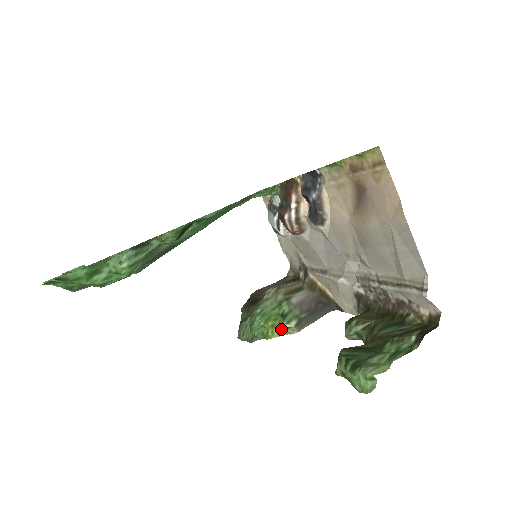
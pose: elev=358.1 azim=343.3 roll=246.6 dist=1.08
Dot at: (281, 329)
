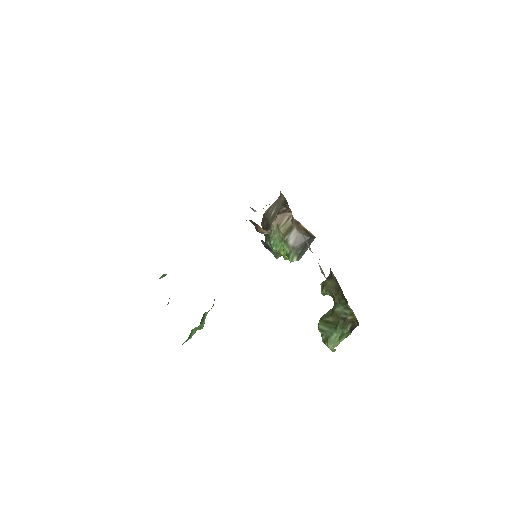
Dot at: occluded
